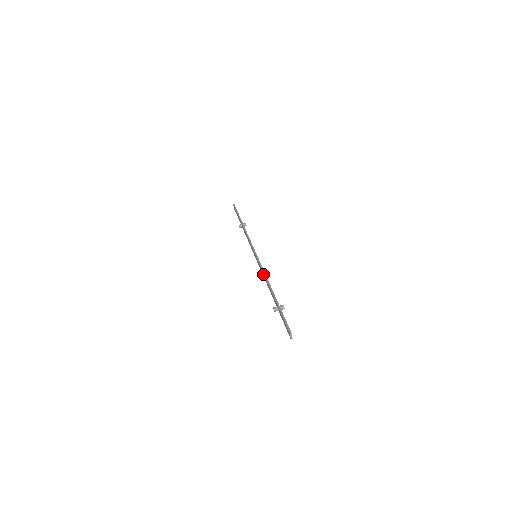
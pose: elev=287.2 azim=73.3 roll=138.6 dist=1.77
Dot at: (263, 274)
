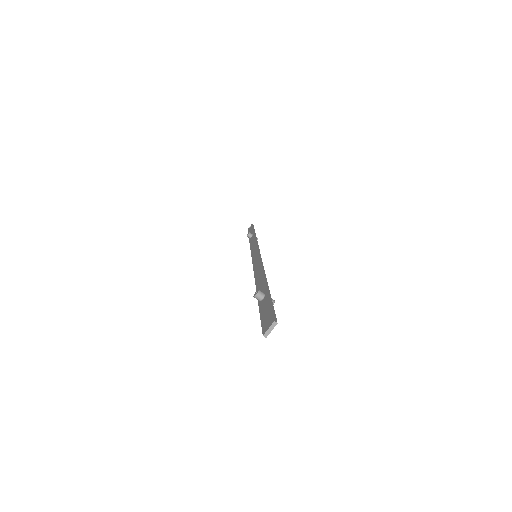
Dot at: (259, 266)
